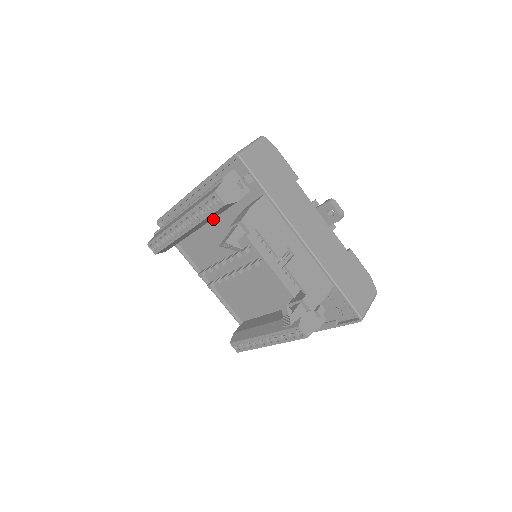
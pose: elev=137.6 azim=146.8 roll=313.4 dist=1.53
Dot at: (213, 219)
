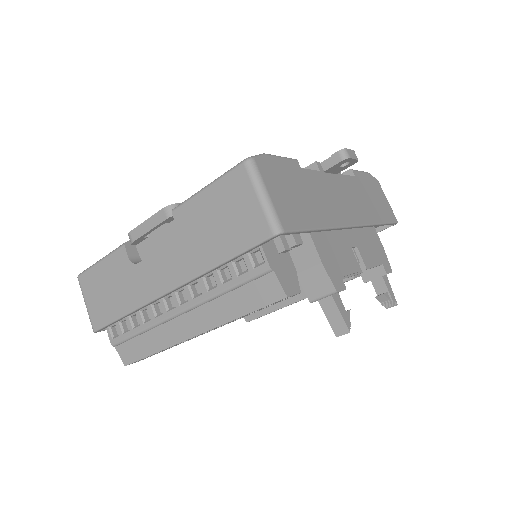
Dot at: occluded
